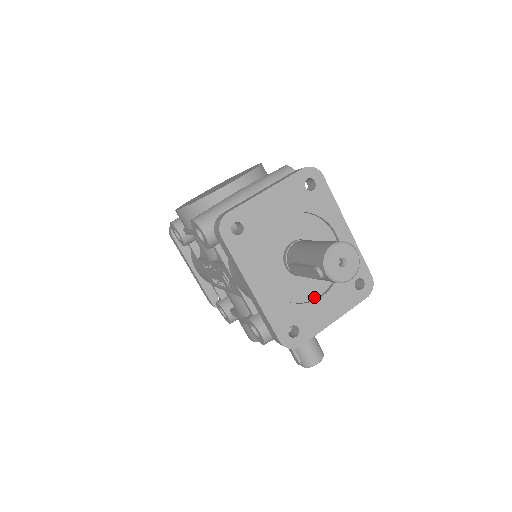
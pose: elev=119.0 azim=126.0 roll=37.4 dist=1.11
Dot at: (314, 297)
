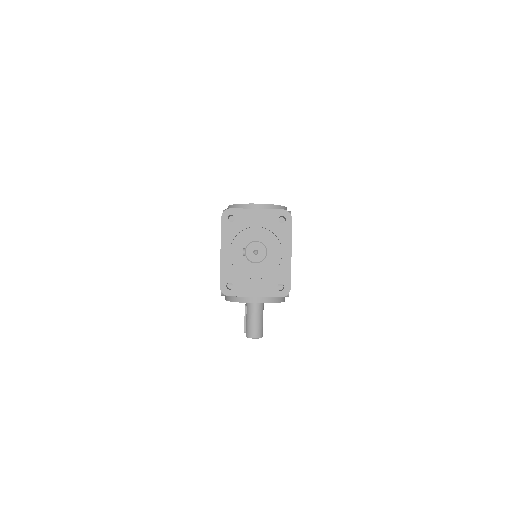
Dot at: (252, 277)
